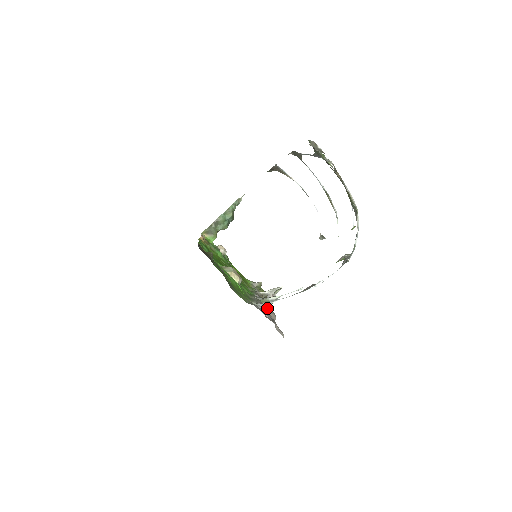
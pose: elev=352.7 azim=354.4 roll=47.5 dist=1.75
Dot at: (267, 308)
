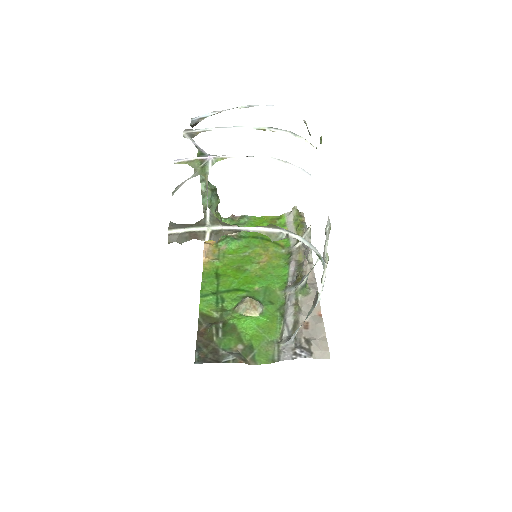
Dot at: (306, 293)
